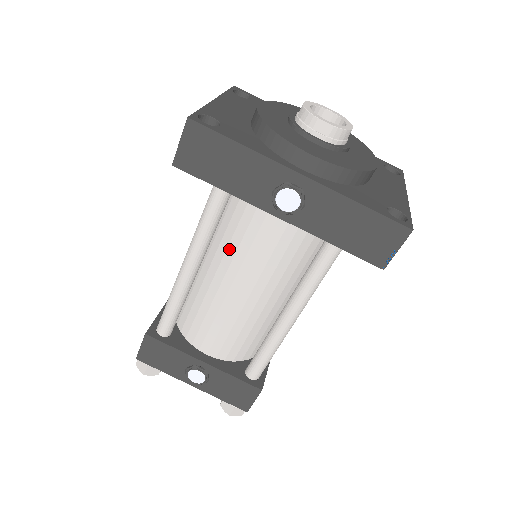
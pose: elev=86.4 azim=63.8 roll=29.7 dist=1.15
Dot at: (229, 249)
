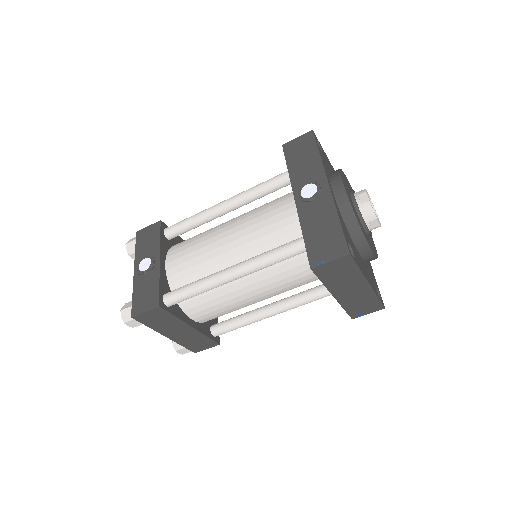
Dot at: (253, 212)
